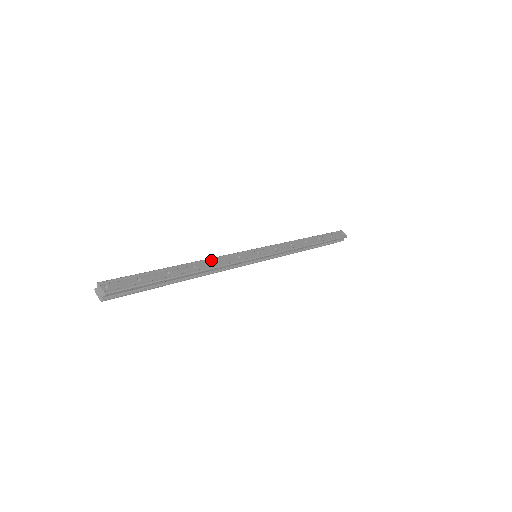
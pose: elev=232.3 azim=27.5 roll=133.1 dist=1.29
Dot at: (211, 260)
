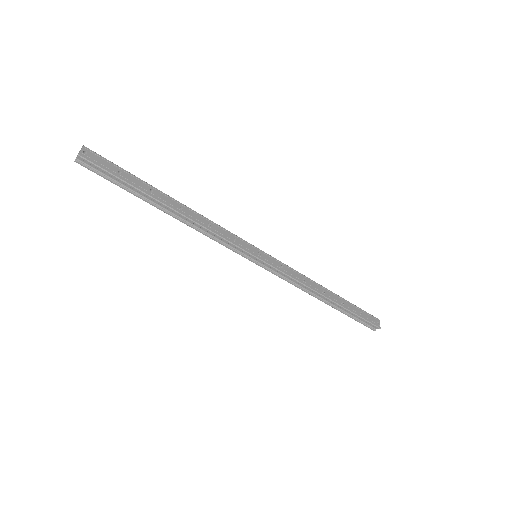
Dot at: (204, 218)
